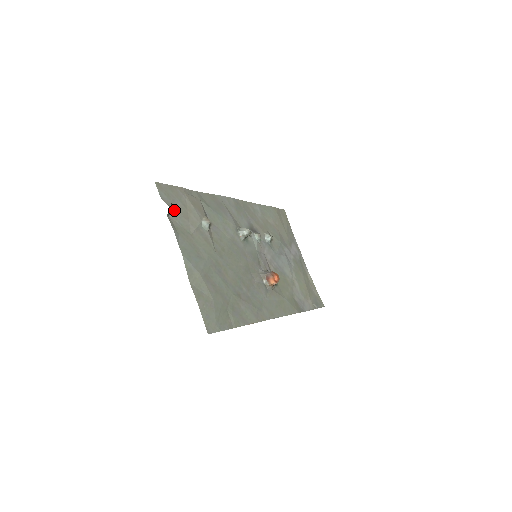
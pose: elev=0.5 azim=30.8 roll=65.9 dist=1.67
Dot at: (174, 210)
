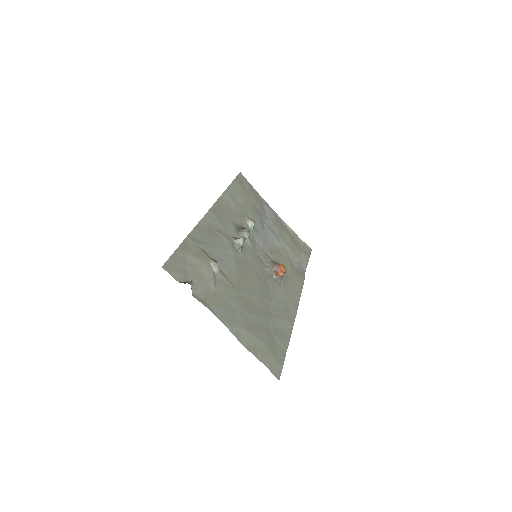
Dot at: (191, 281)
